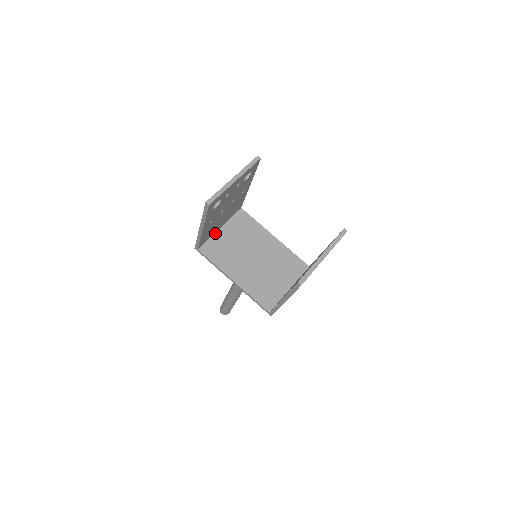
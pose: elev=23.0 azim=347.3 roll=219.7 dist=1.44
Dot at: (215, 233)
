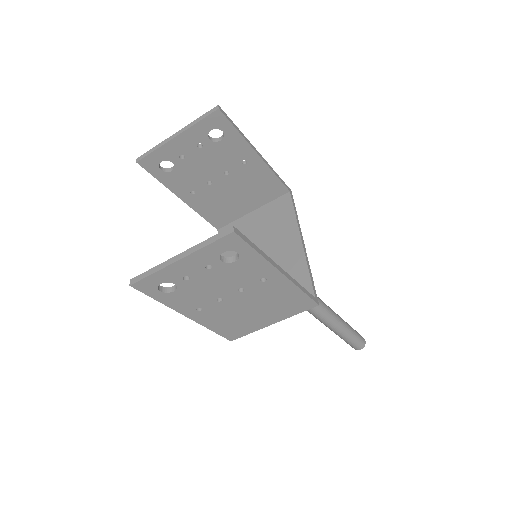
Dot at: (244, 216)
